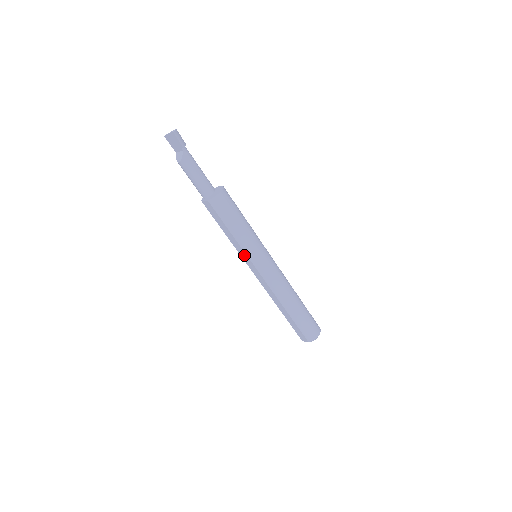
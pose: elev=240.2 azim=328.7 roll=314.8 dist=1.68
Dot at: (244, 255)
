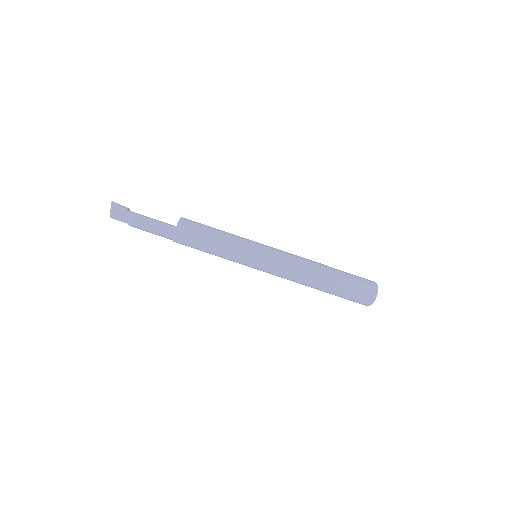
Dot at: (243, 257)
